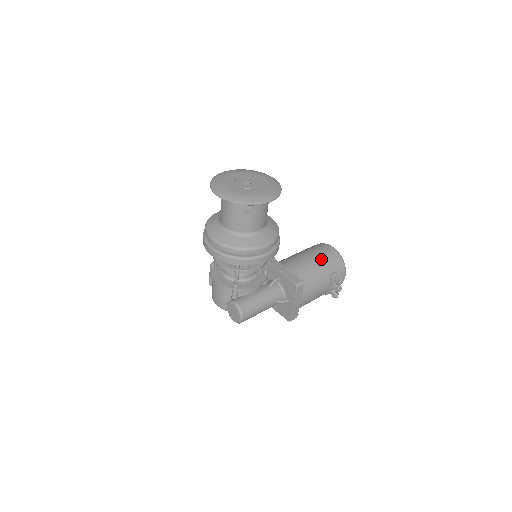
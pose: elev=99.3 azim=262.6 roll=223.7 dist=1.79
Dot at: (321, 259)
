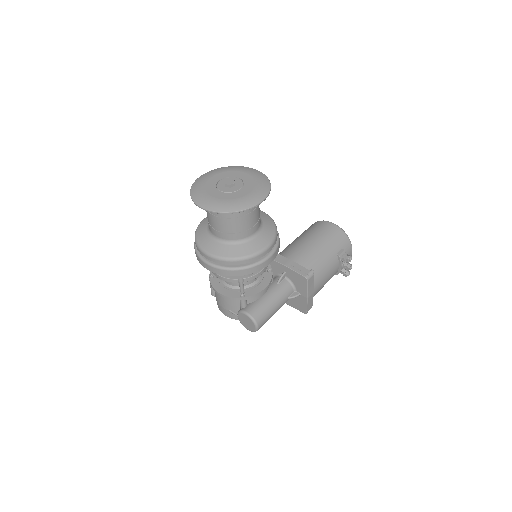
Dot at: (324, 240)
